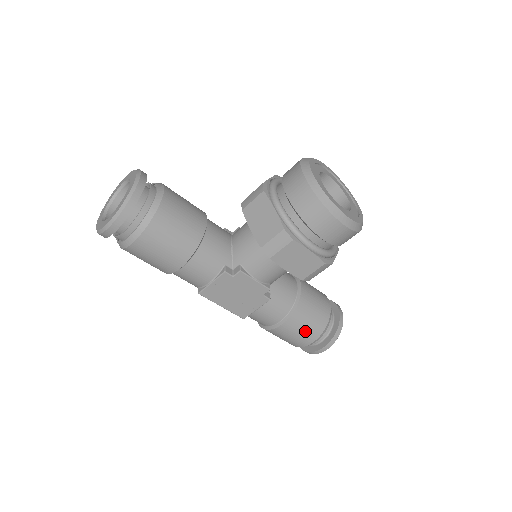
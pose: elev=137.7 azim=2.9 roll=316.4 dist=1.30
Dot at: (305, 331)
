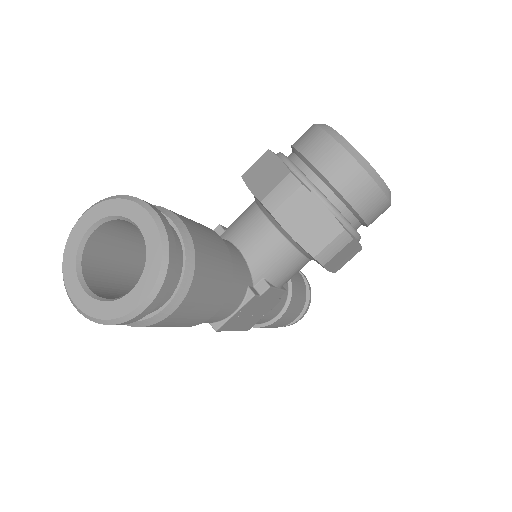
Dot at: (295, 312)
